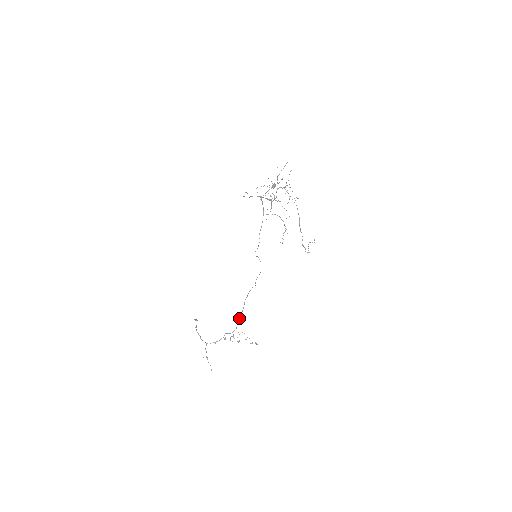
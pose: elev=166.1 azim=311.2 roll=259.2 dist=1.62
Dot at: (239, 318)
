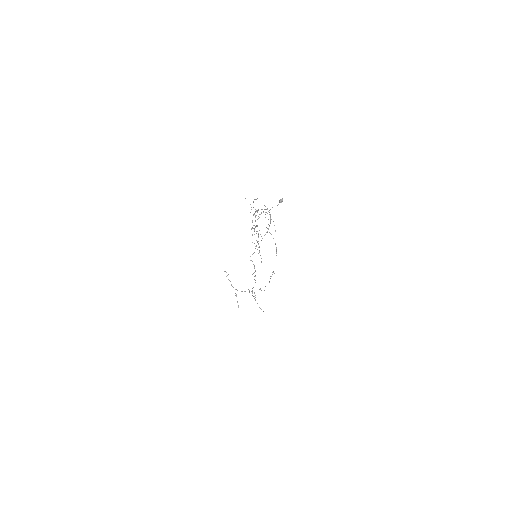
Dot at: (253, 287)
